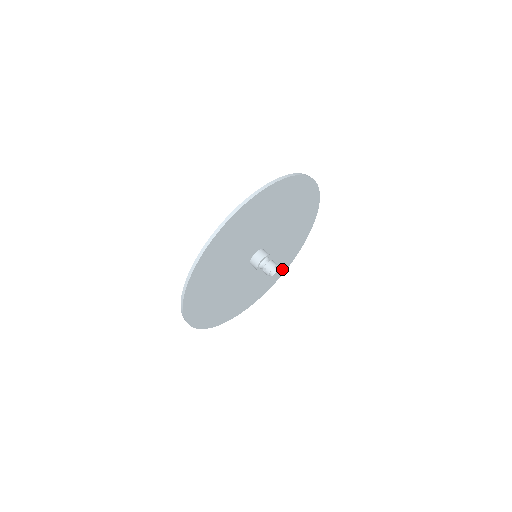
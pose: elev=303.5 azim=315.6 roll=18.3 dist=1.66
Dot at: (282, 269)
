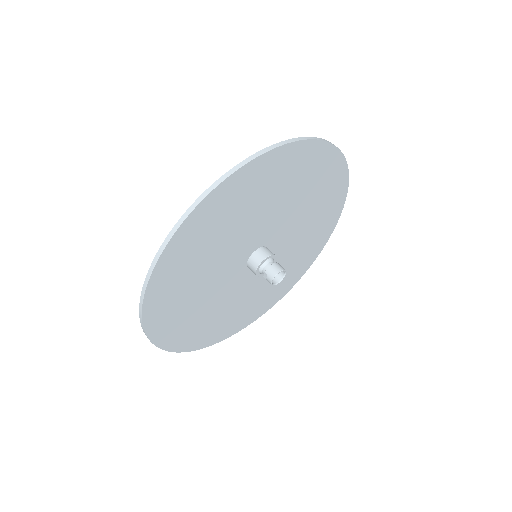
Dot at: (302, 269)
